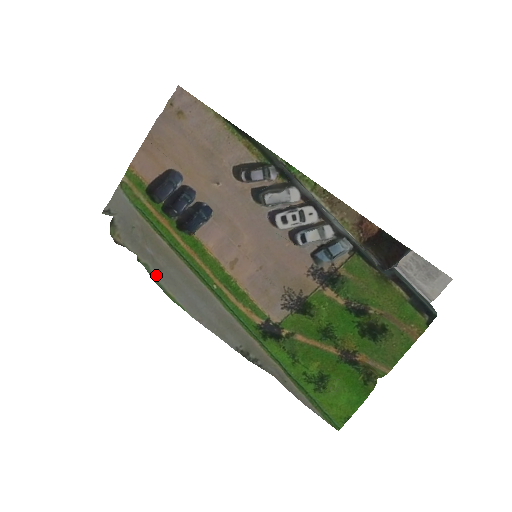
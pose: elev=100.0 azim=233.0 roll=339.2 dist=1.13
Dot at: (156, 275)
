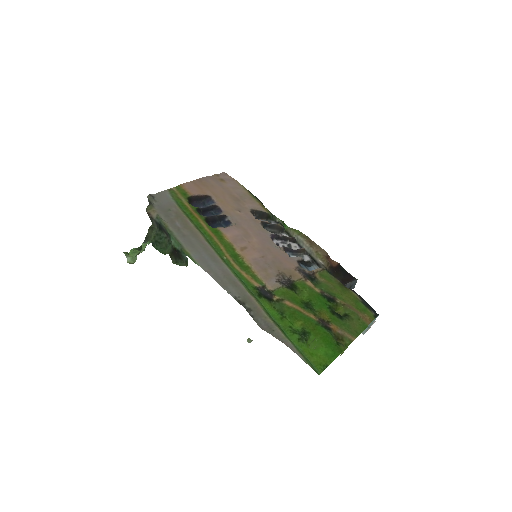
Dot at: (179, 237)
